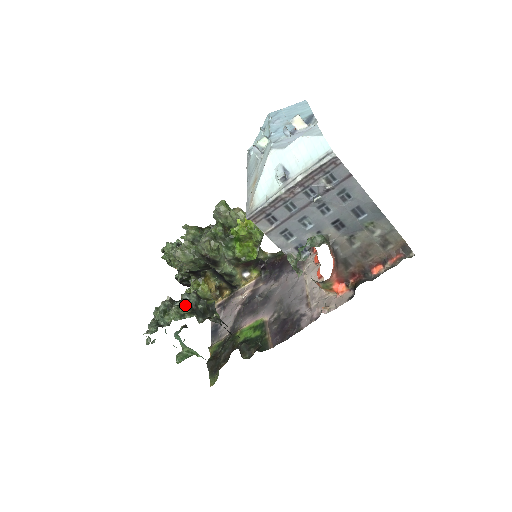
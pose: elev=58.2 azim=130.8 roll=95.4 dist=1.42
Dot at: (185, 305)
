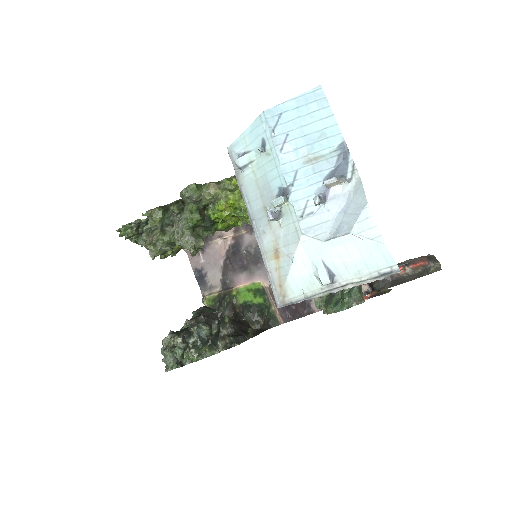
Dot at: (202, 342)
